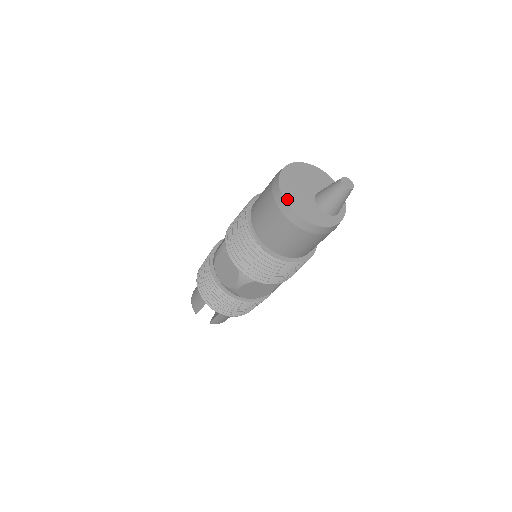
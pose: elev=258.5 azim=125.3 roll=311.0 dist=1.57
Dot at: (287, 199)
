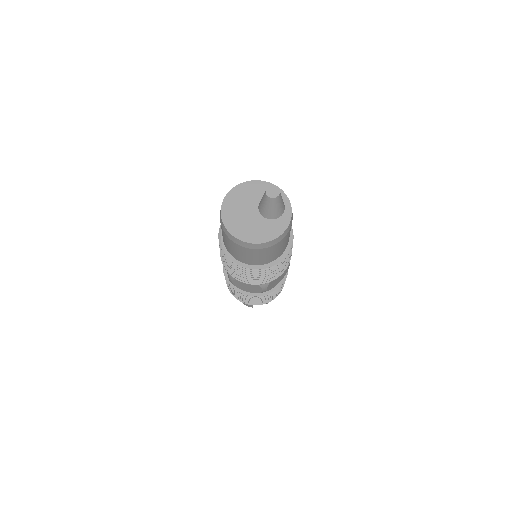
Dot at: (245, 239)
